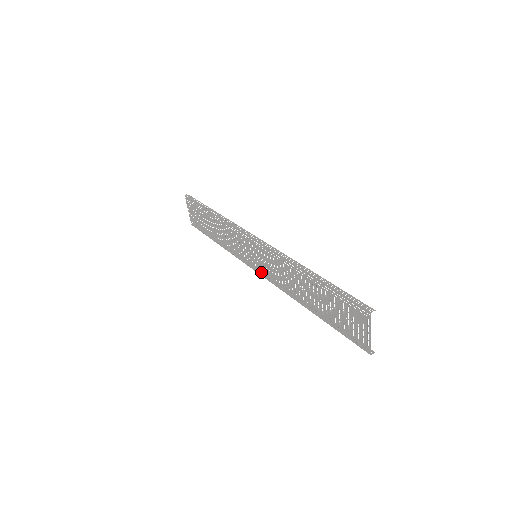
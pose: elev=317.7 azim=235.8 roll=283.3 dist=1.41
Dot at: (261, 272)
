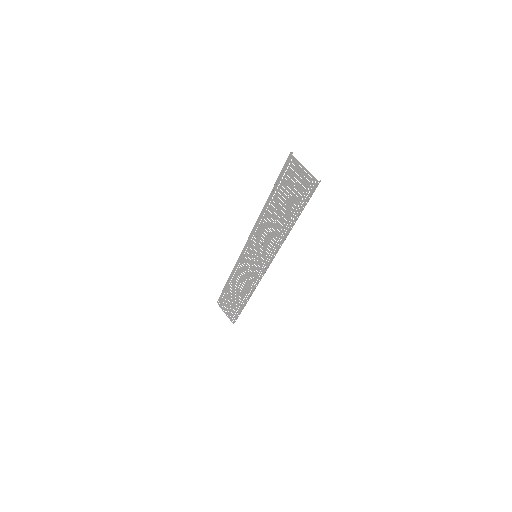
Dot at: (265, 263)
